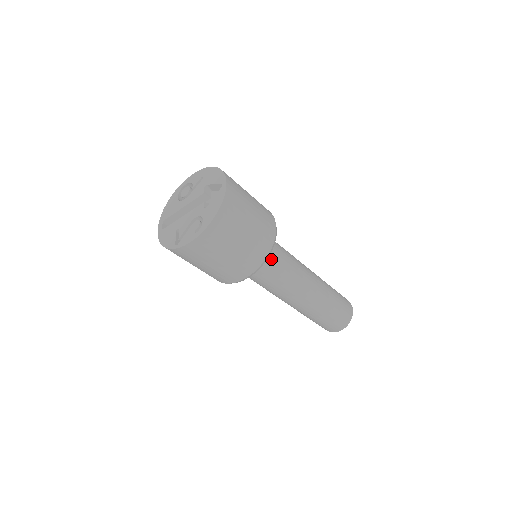
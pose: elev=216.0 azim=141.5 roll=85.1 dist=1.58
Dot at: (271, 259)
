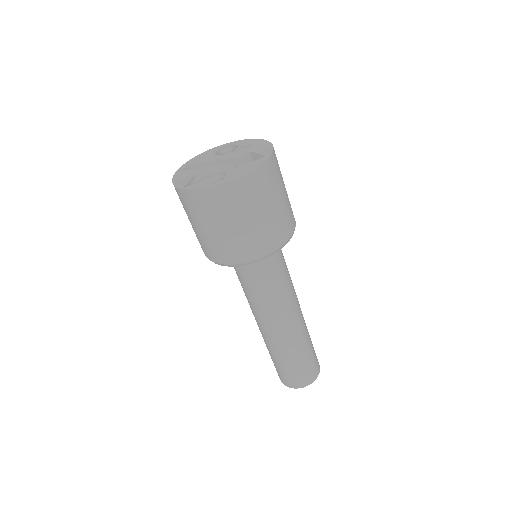
Dot at: (269, 265)
